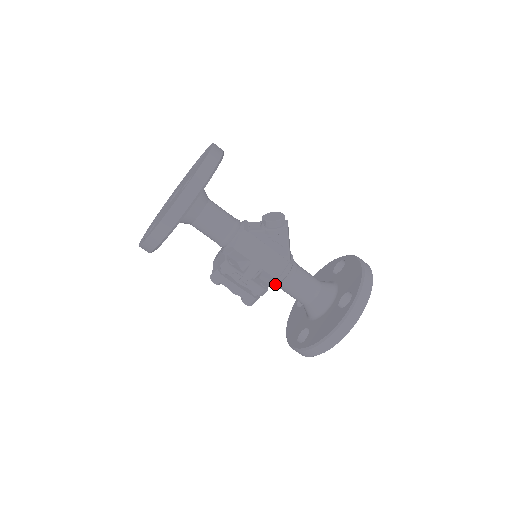
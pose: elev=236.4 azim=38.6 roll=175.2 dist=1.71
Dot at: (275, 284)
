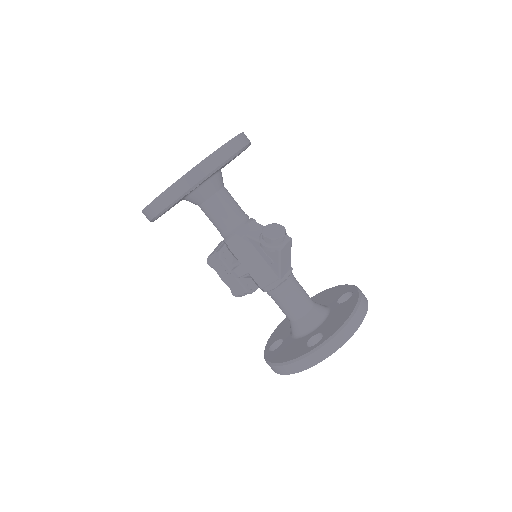
Dot at: occluded
